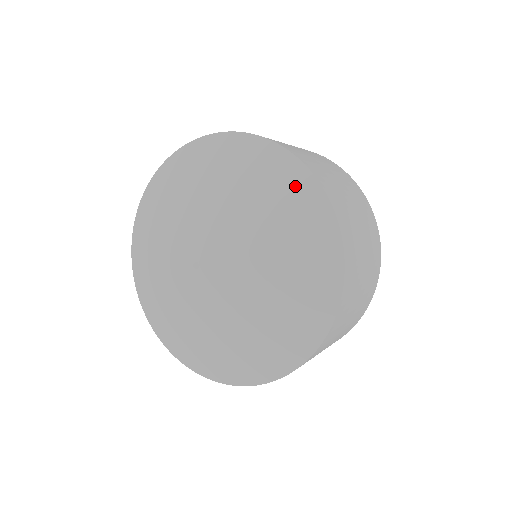
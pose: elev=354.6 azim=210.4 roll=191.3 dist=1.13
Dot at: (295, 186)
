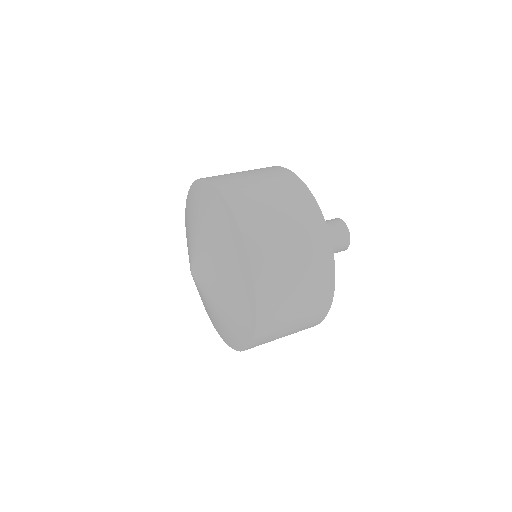
Dot at: (219, 210)
